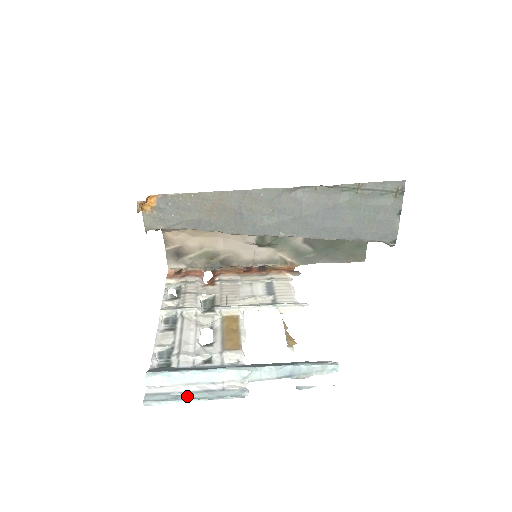
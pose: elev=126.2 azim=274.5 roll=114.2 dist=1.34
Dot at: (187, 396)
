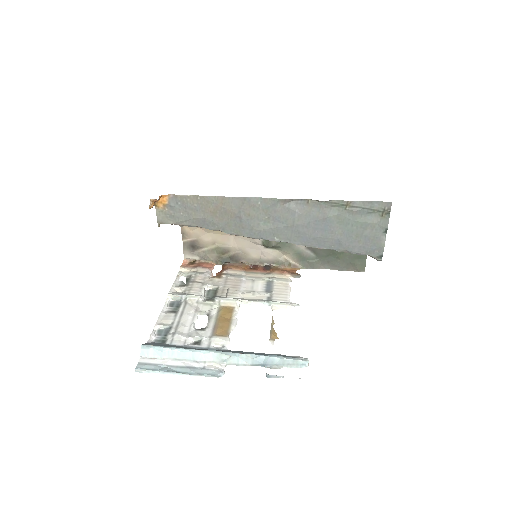
Dot at: (172, 369)
